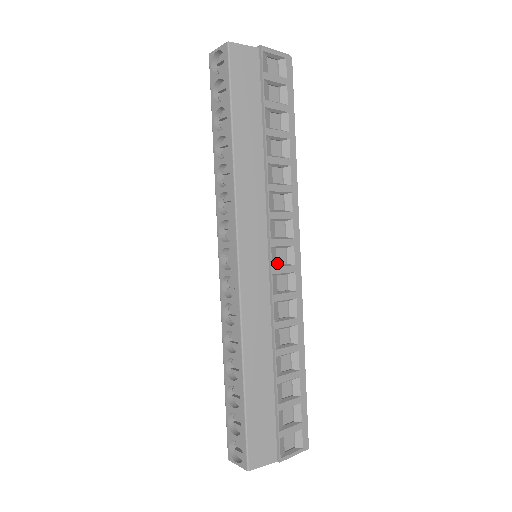
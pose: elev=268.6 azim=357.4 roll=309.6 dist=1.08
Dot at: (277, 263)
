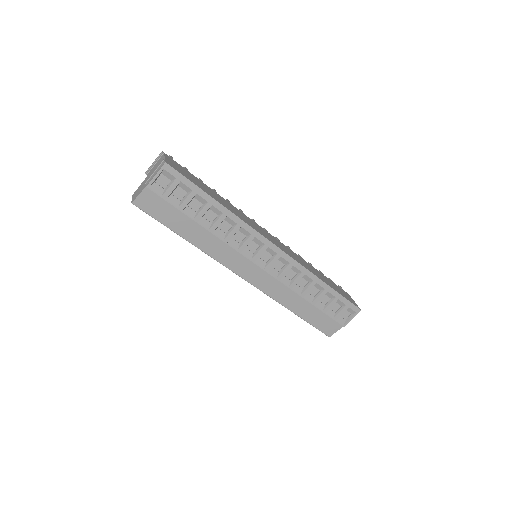
Dot at: (267, 261)
